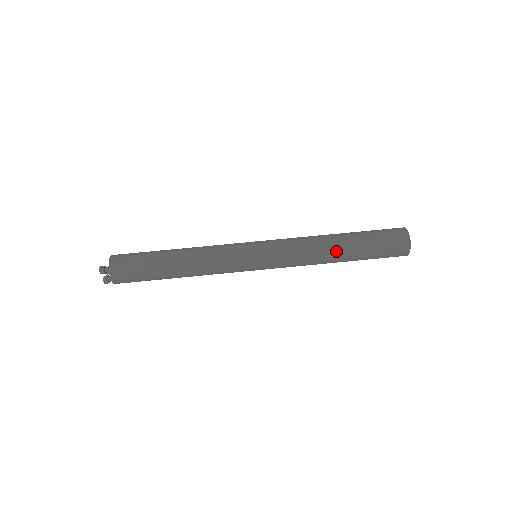
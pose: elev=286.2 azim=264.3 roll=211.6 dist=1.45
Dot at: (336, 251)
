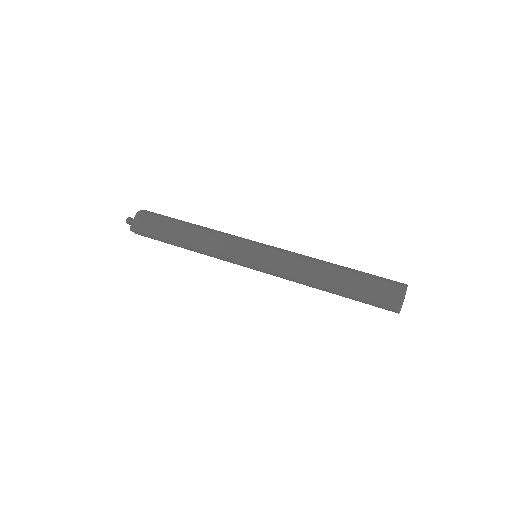
Dot at: (325, 283)
